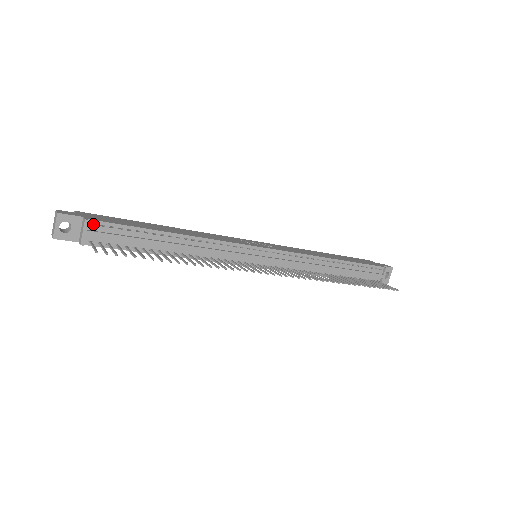
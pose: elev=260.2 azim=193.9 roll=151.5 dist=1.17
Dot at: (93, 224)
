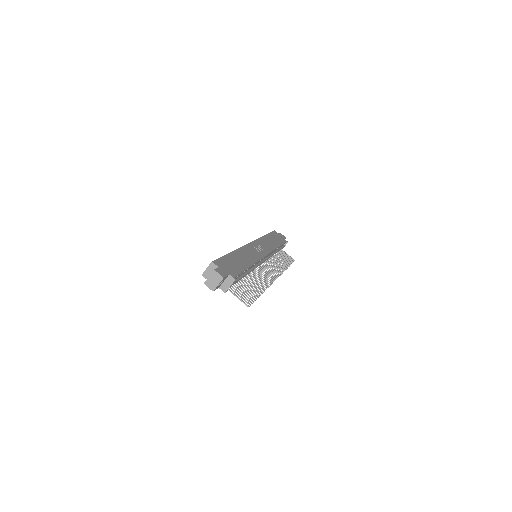
Dot at: occluded
